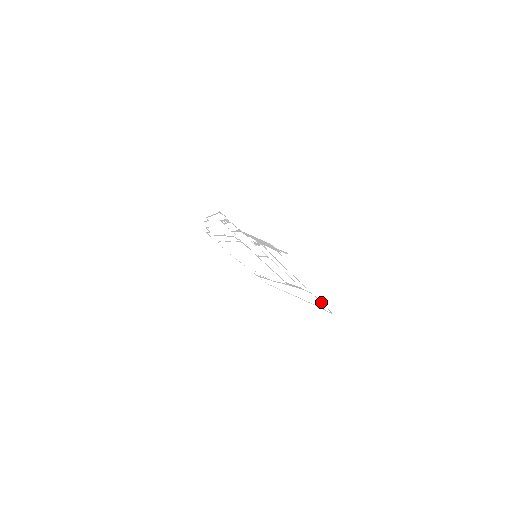
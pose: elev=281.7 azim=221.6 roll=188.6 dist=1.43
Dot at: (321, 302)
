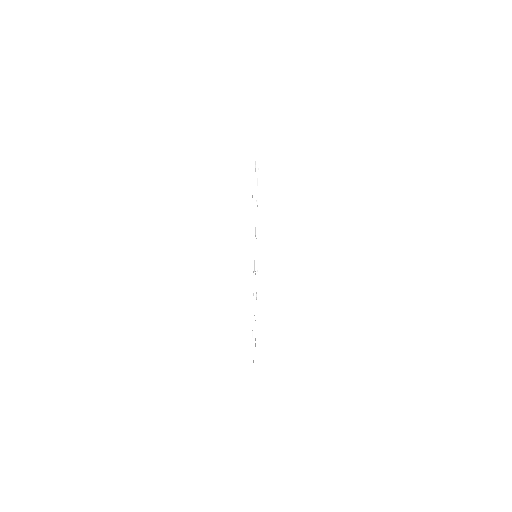
Dot at: occluded
